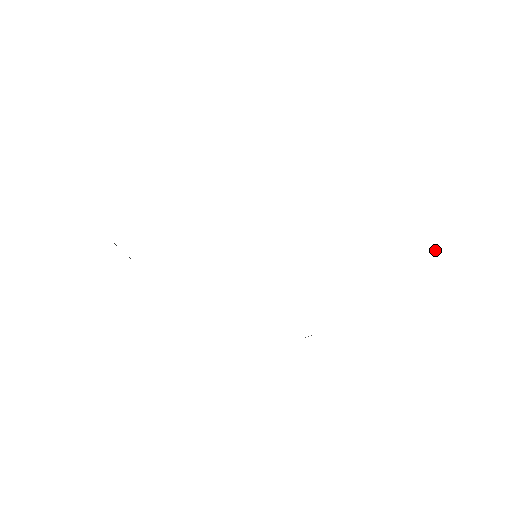
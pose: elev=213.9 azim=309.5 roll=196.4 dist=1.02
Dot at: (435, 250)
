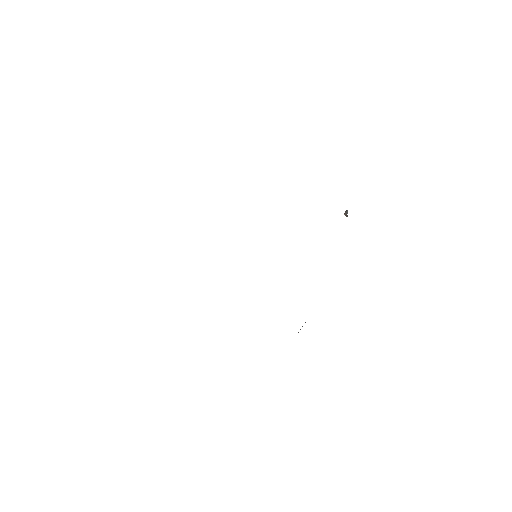
Dot at: (347, 213)
